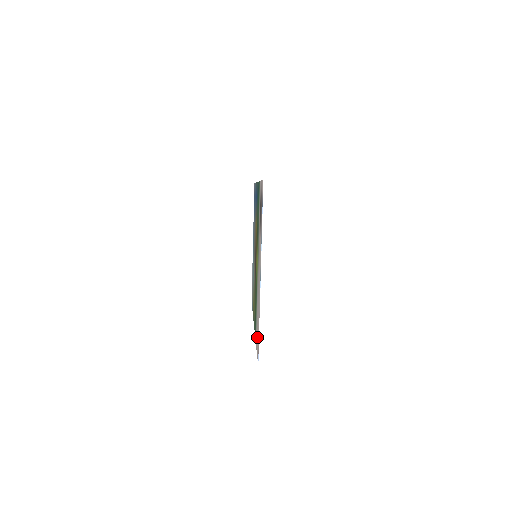
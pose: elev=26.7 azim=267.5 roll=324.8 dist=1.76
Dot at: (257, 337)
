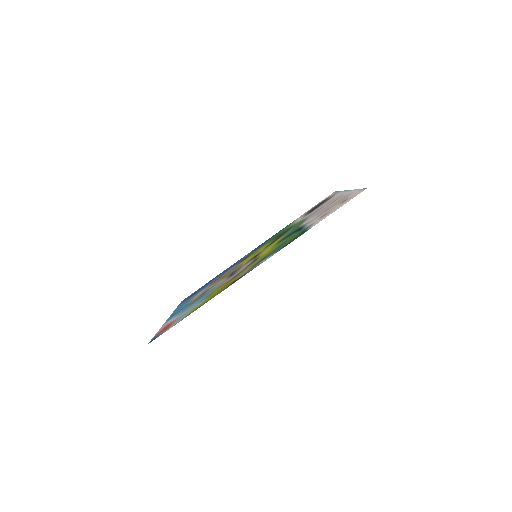
Dot at: (336, 207)
